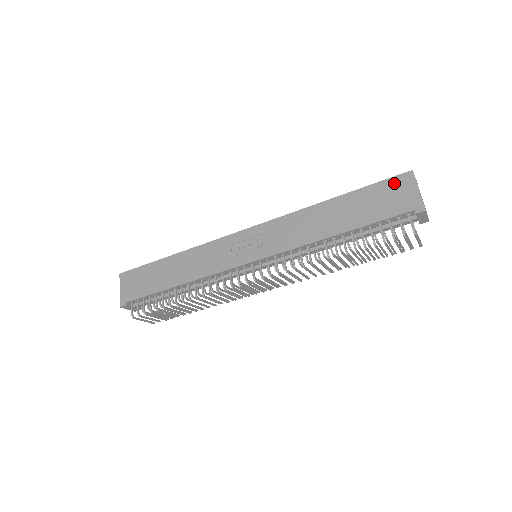
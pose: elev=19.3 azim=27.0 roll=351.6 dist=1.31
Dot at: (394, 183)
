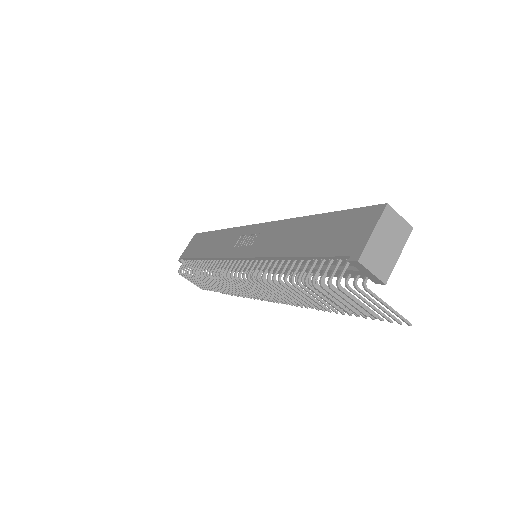
Dot at: (362, 214)
